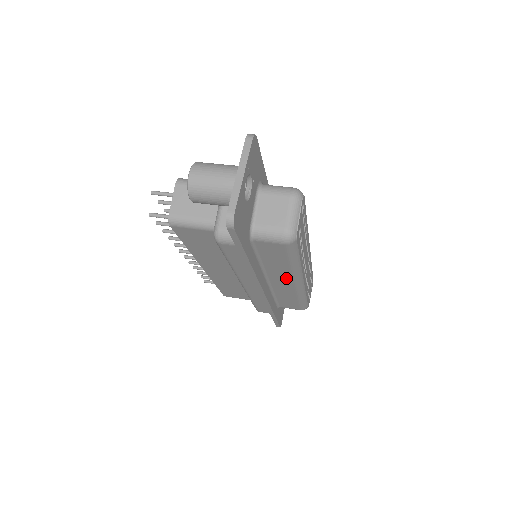
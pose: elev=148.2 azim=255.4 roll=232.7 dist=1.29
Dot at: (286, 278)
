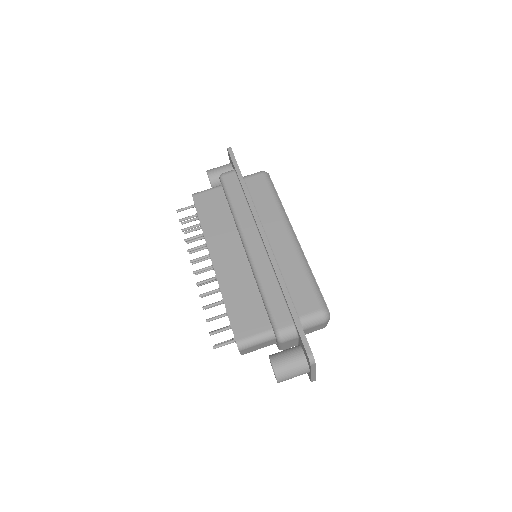
Dot at: occluded
